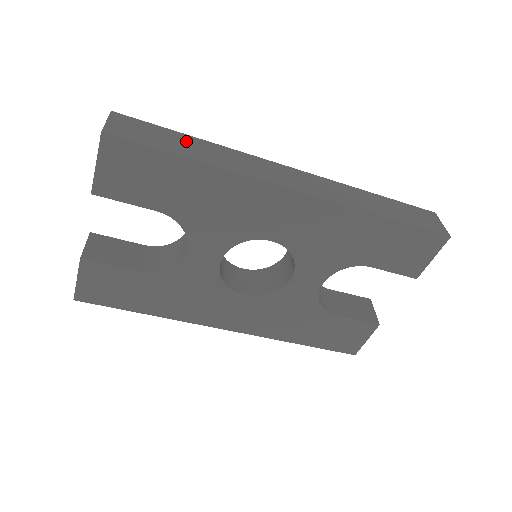
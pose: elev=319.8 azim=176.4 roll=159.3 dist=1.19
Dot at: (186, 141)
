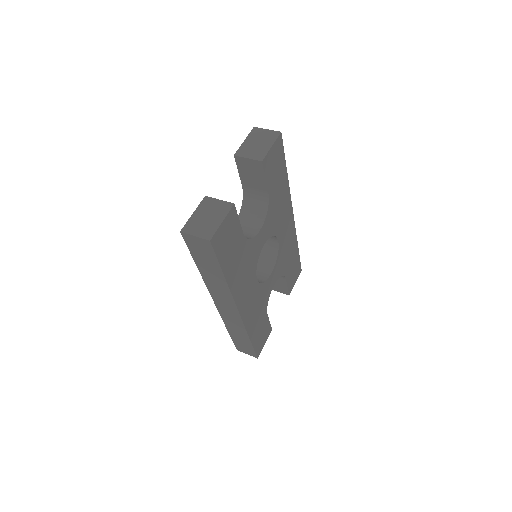
Dot at: occluded
